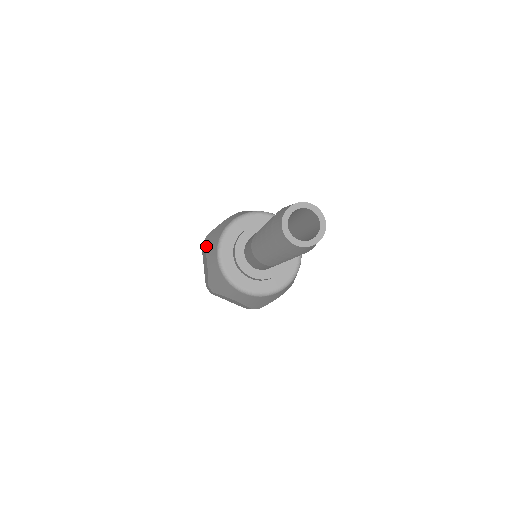
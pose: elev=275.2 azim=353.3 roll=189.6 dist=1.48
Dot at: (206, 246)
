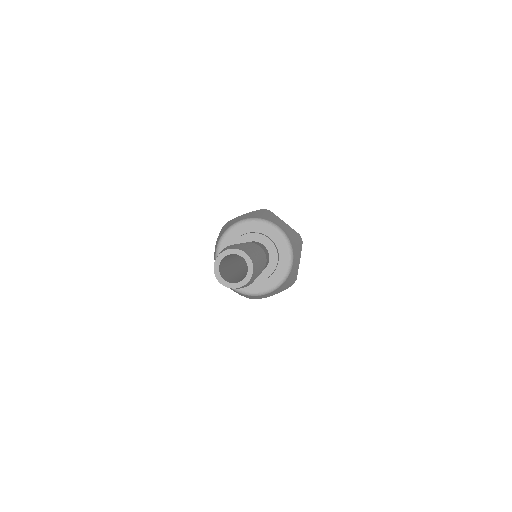
Dot at: occluded
